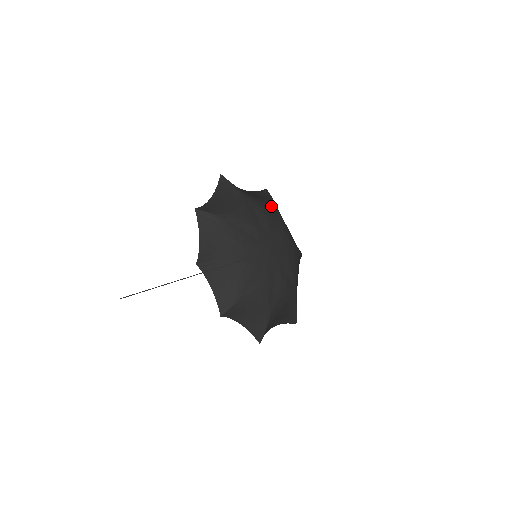
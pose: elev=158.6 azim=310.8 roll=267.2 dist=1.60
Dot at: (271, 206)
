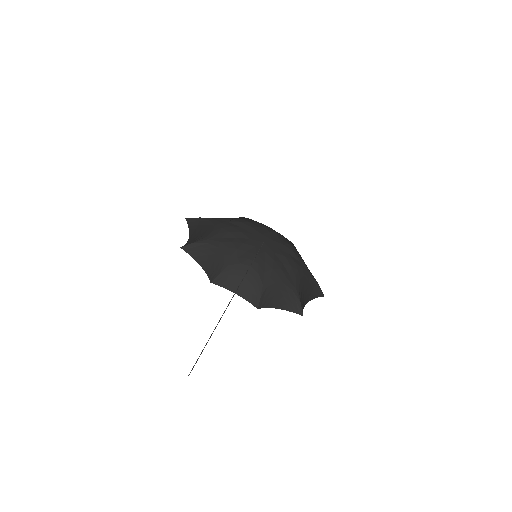
Dot at: occluded
